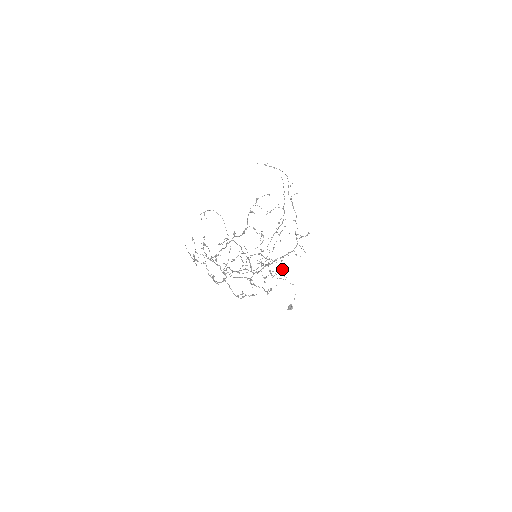
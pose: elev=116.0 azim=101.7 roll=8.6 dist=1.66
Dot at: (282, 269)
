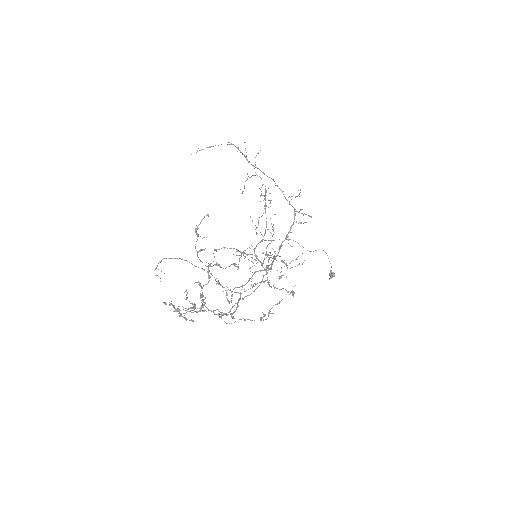
Dot at: (297, 242)
